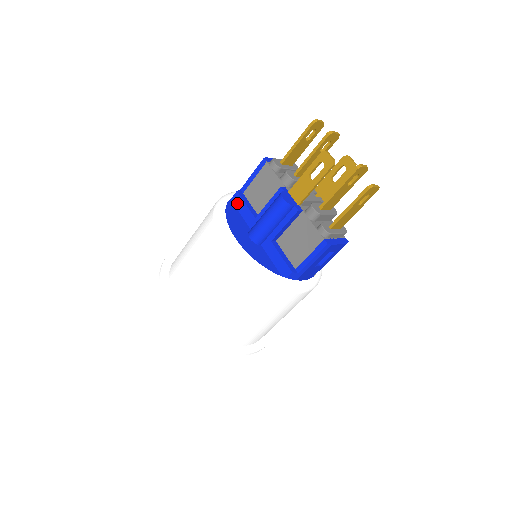
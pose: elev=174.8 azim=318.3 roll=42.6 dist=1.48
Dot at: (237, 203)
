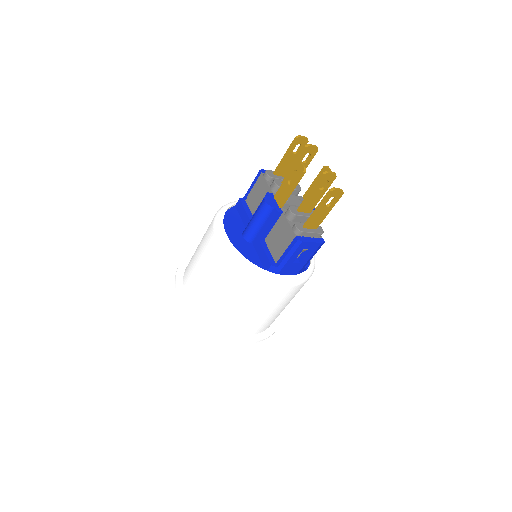
Dot at: (239, 208)
